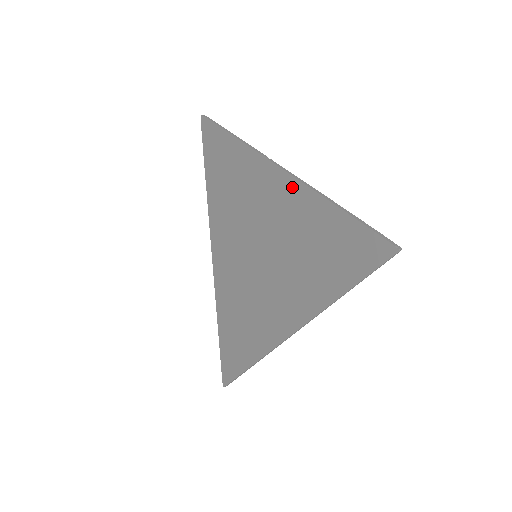
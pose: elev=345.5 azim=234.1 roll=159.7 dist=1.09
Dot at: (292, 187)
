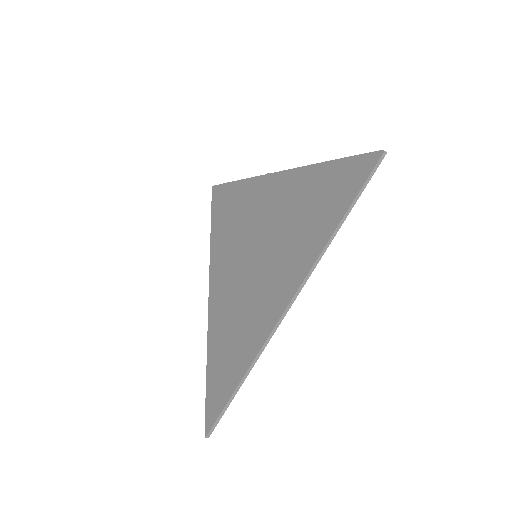
Dot at: (291, 176)
